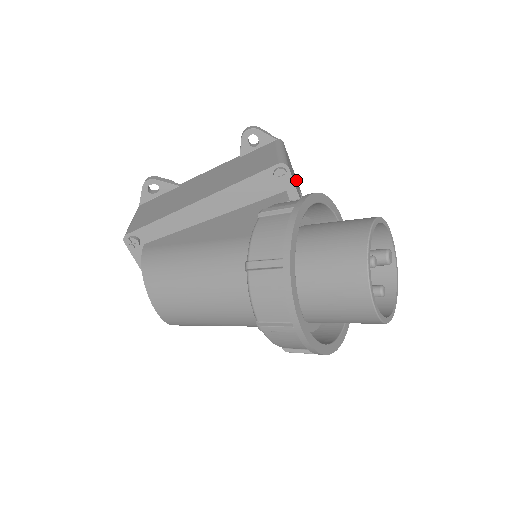
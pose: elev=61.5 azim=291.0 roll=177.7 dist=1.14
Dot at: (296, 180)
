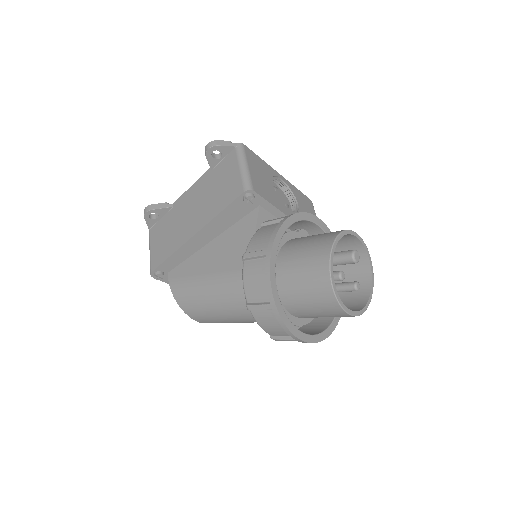
Dot at: (267, 170)
